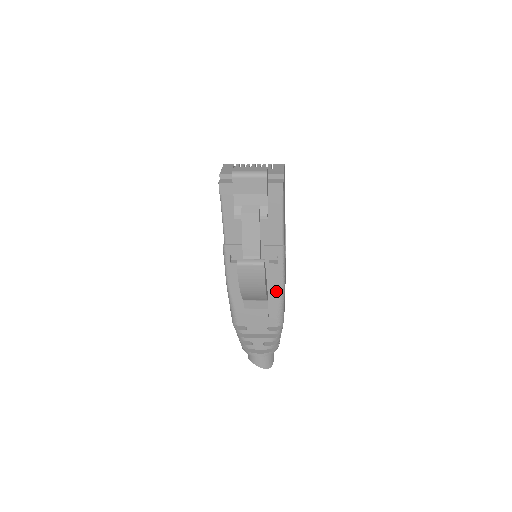
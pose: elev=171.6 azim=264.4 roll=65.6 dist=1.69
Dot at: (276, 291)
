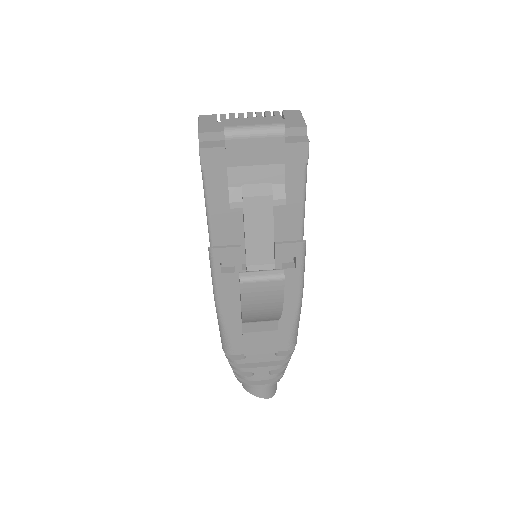
Dot at: (290, 305)
